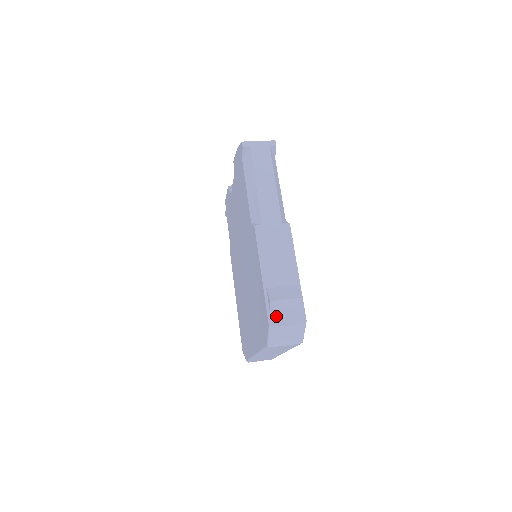
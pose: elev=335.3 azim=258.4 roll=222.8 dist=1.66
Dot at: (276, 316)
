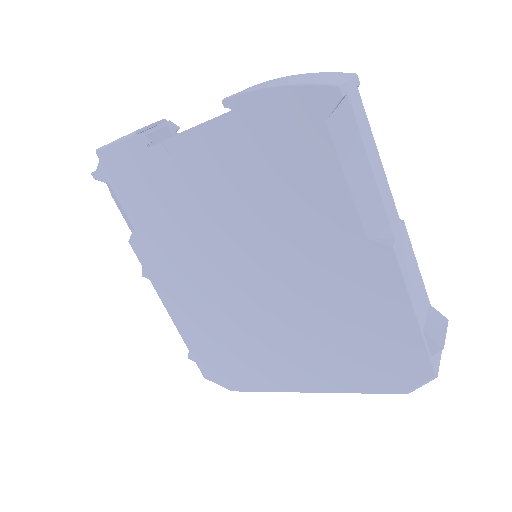
Dot at: (435, 359)
